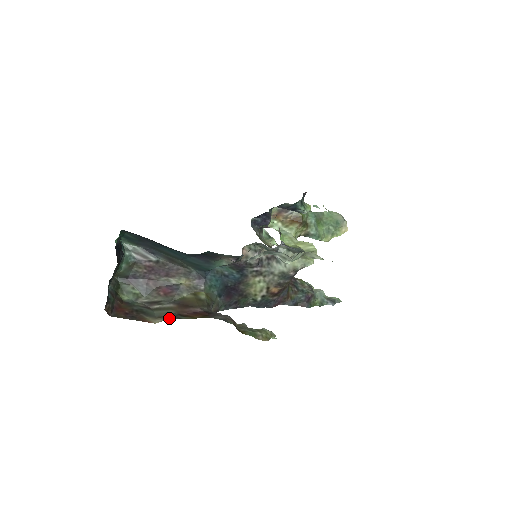
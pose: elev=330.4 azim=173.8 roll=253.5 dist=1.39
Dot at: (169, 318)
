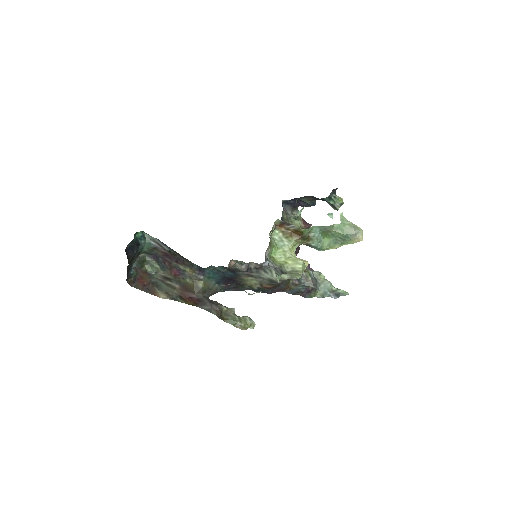
Dot at: (171, 298)
